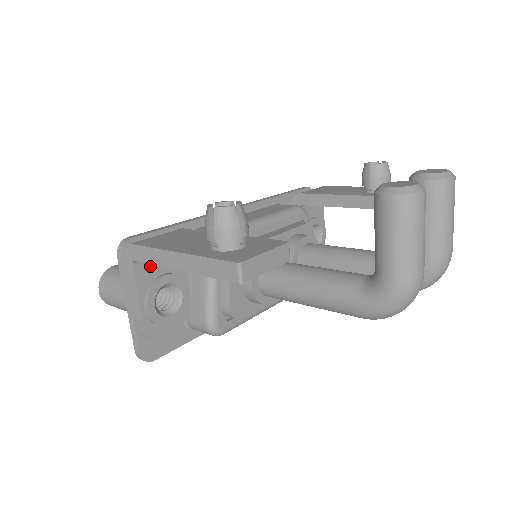
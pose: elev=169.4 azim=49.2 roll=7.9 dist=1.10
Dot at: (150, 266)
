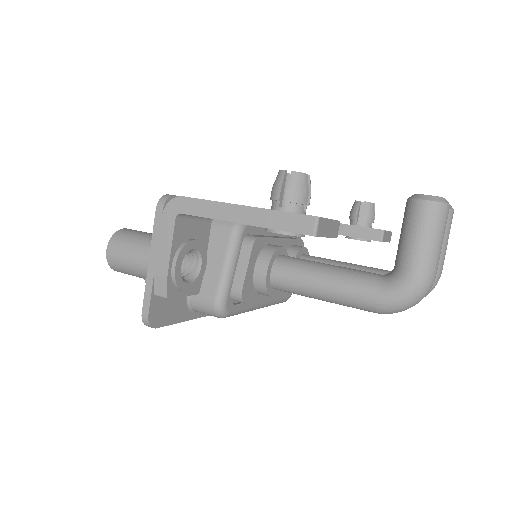
Dot at: (186, 226)
